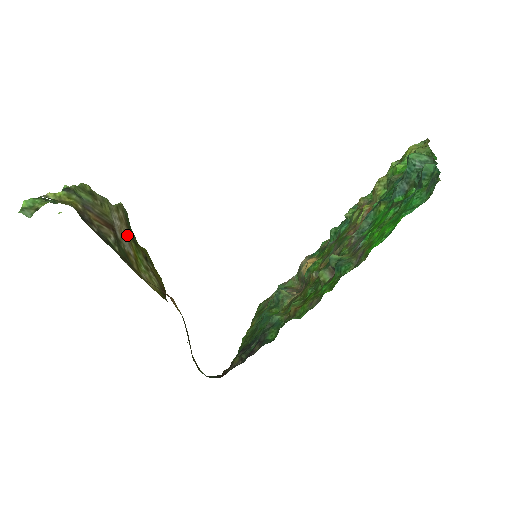
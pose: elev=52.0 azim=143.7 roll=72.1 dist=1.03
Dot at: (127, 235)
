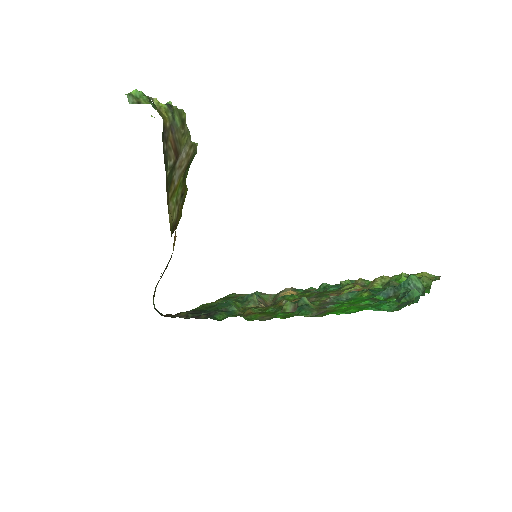
Dot at: (183, 169)
